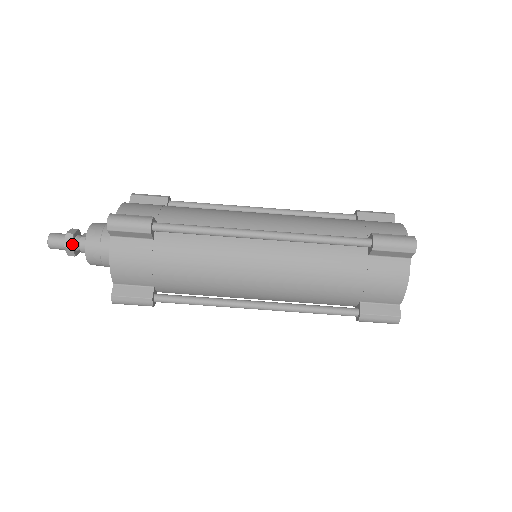
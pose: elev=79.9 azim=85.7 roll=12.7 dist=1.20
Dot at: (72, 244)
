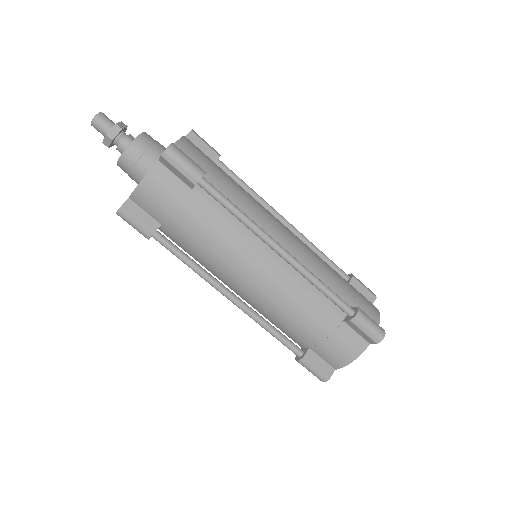
Dot at: (115, 137)
